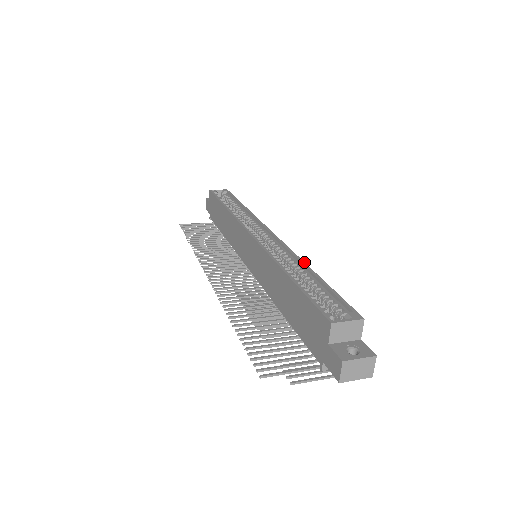
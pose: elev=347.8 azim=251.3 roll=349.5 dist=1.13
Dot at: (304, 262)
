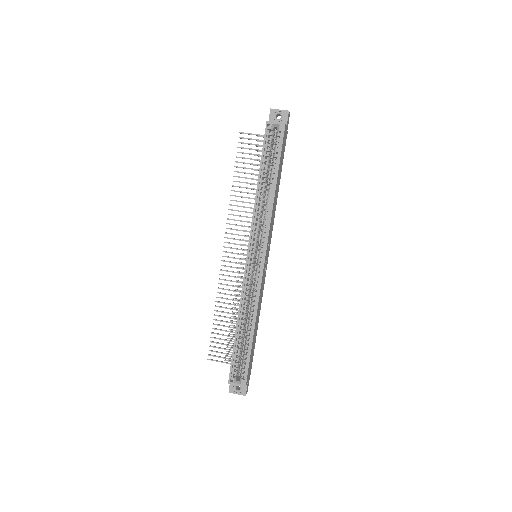
Dot at: (256, 318)
